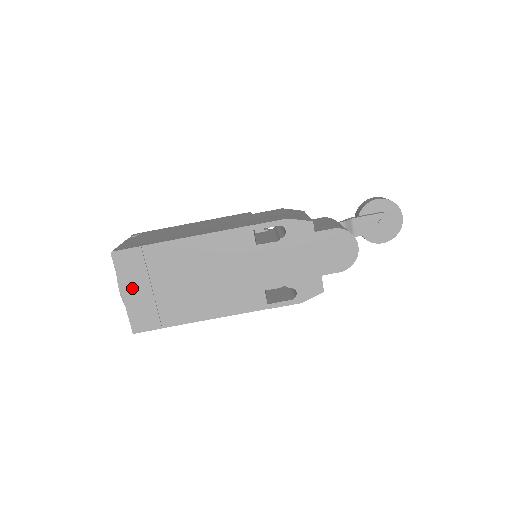
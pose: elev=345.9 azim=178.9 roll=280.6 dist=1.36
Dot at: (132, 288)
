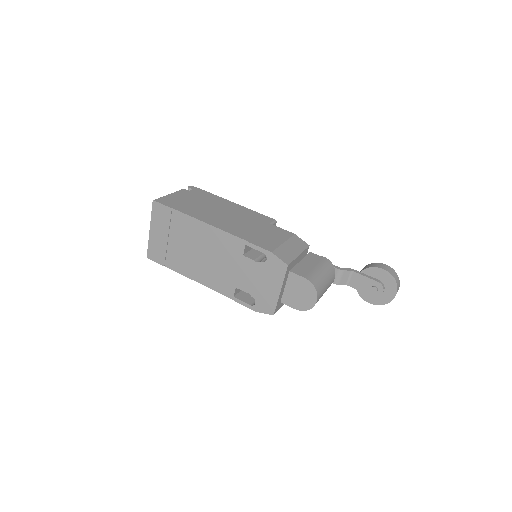
Dot at: (157, 230)
